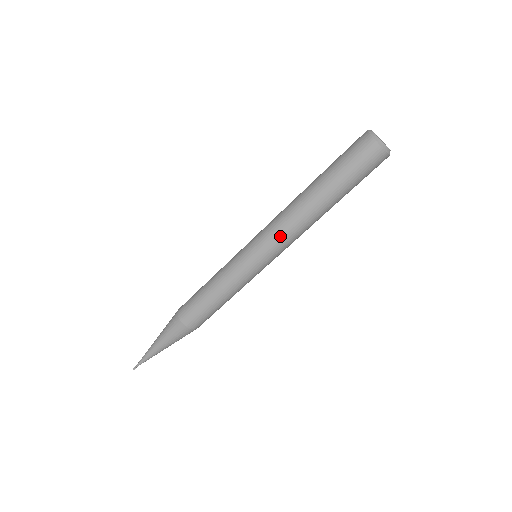
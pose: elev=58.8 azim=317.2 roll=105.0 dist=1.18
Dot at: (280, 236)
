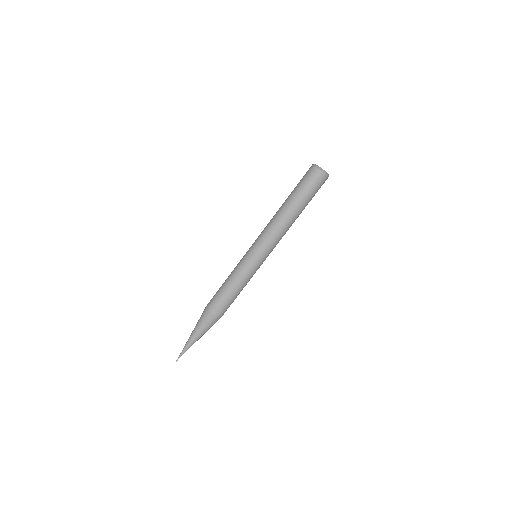
Dot at: (273, 239)
